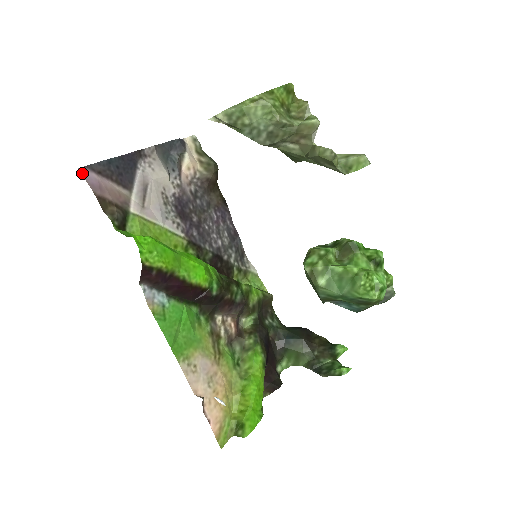
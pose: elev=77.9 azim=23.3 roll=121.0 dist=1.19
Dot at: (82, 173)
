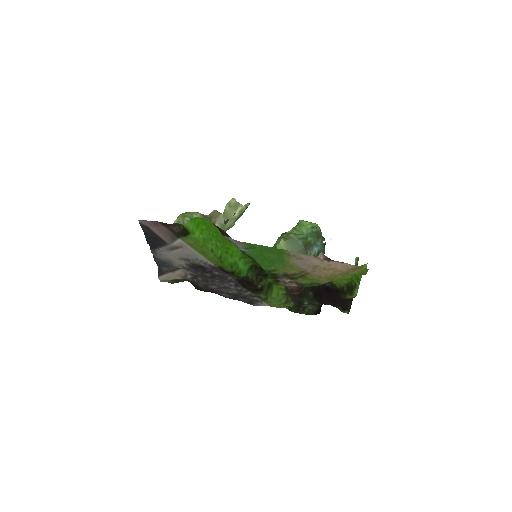
Dot at: (142, 221)
